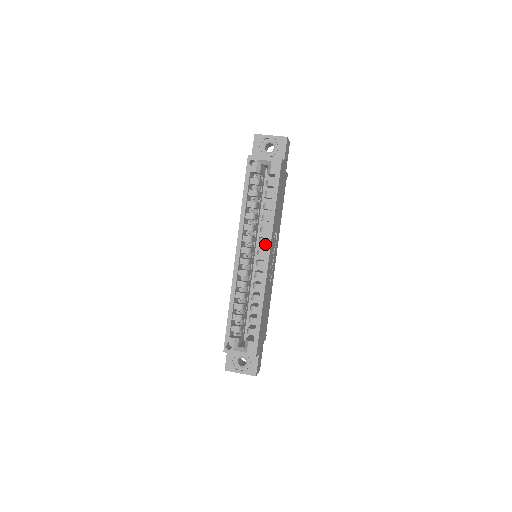
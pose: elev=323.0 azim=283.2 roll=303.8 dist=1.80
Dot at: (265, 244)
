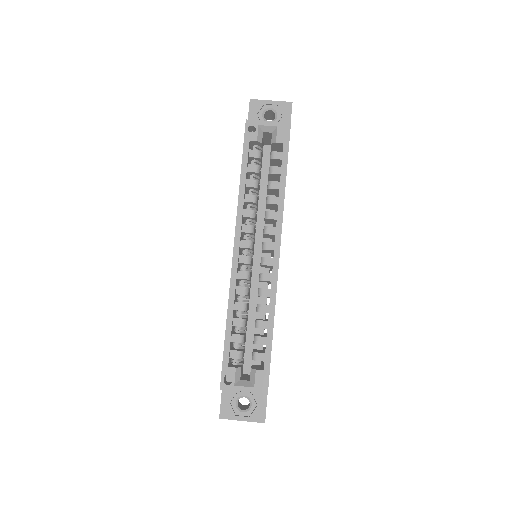
Dot at: (268, 239)
